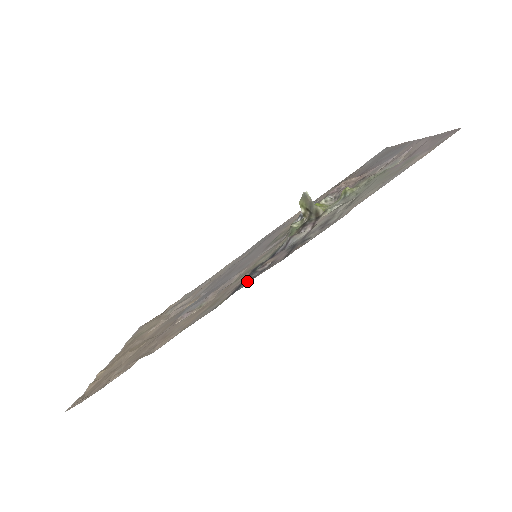
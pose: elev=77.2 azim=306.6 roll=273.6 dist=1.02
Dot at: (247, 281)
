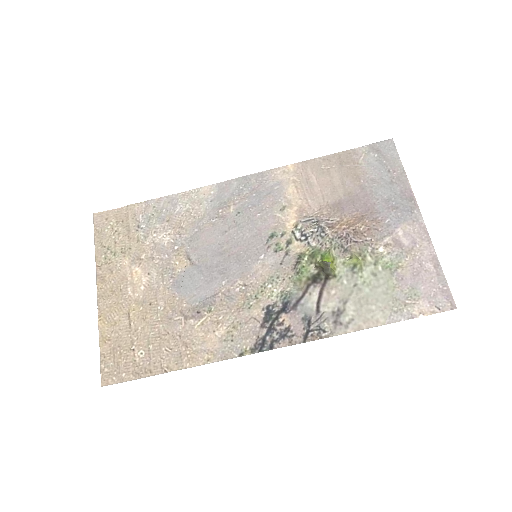
Dot at: (269, 342)
